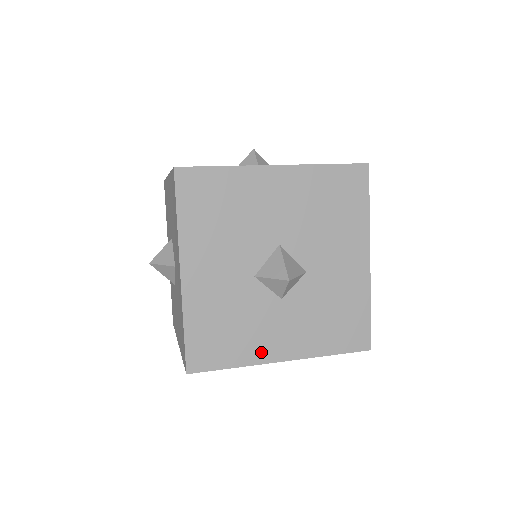
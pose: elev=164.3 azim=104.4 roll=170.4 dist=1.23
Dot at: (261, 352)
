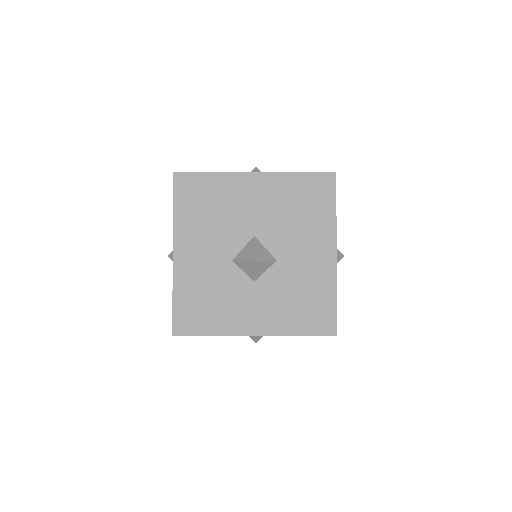
Dot at: (235, 325)
